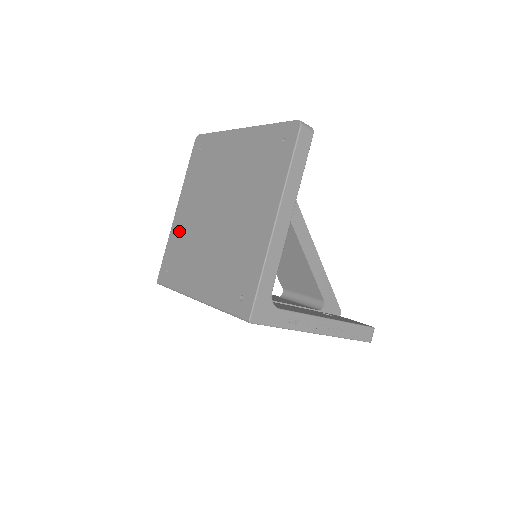
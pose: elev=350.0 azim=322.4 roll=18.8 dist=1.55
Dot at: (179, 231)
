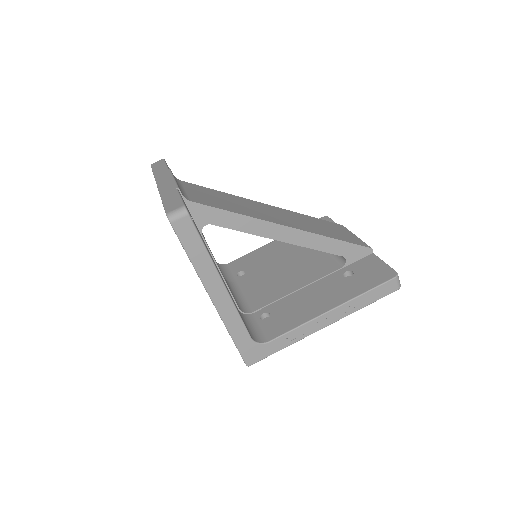
Dot at: occluded
